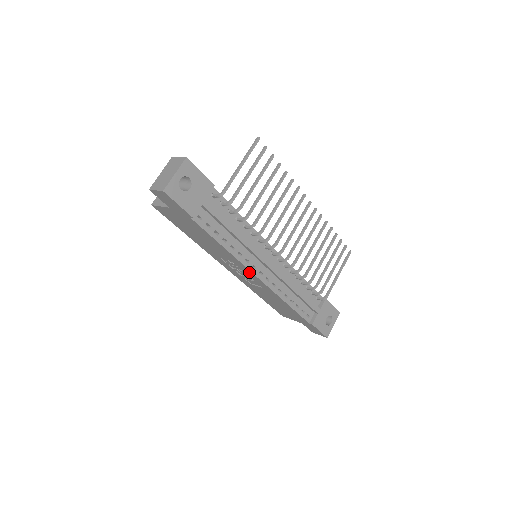
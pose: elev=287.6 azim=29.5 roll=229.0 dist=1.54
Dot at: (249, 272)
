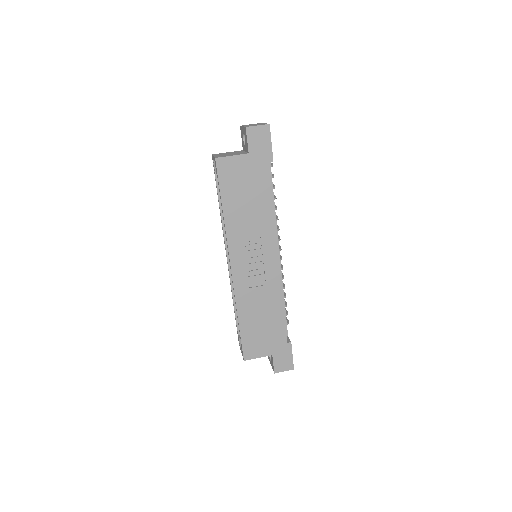
Dot at: (273, 252)
